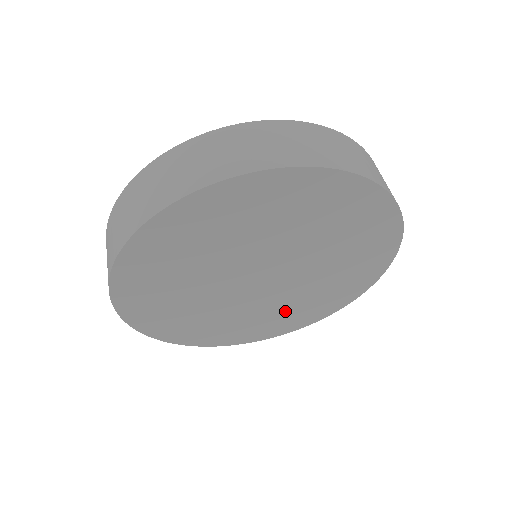
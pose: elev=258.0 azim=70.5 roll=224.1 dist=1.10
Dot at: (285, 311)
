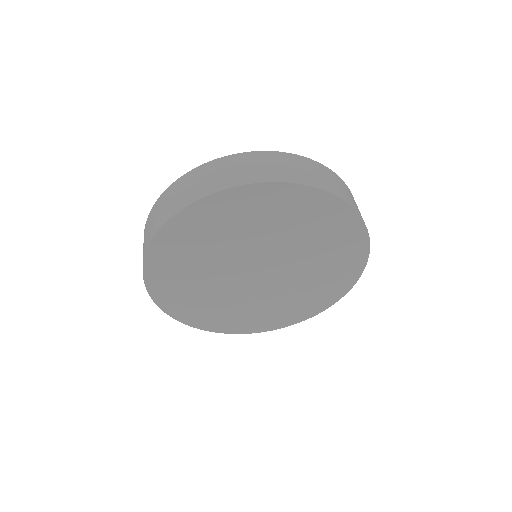
Dot at: (266, 309)
